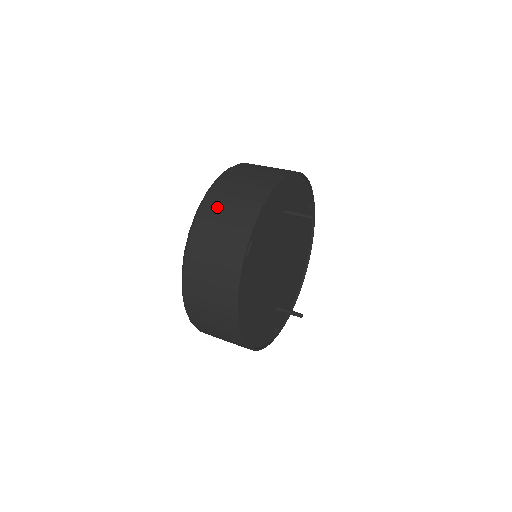
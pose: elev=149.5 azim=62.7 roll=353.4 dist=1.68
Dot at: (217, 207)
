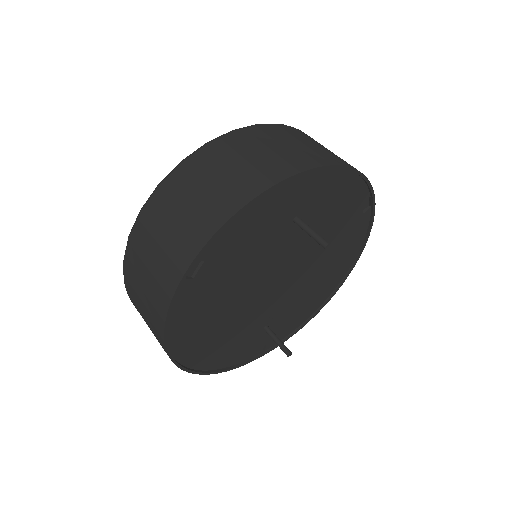
Dot at: (180, 191)
